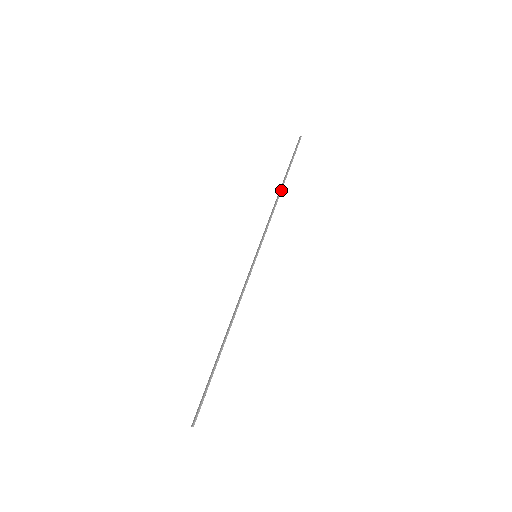
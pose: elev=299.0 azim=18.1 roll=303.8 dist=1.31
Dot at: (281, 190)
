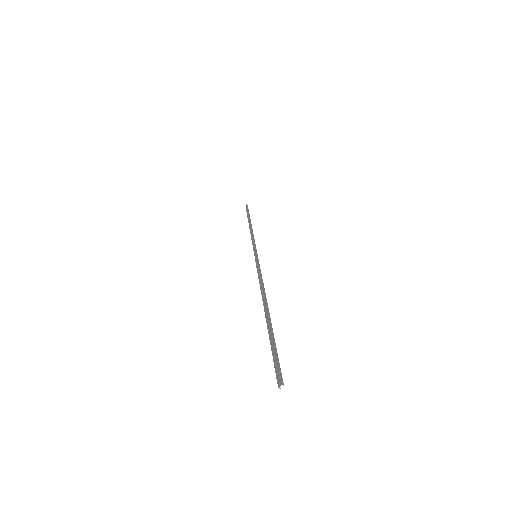
Dot at: (251, 225)
